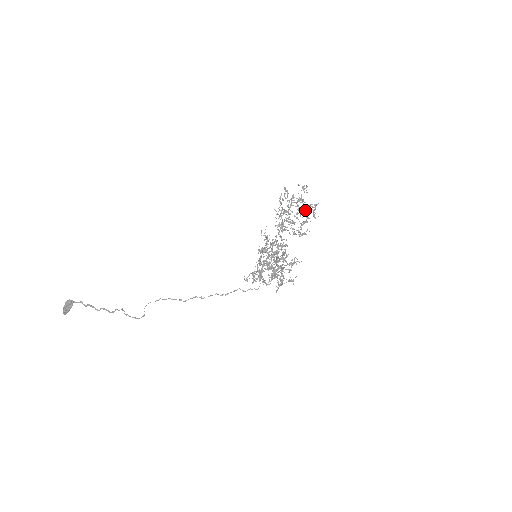
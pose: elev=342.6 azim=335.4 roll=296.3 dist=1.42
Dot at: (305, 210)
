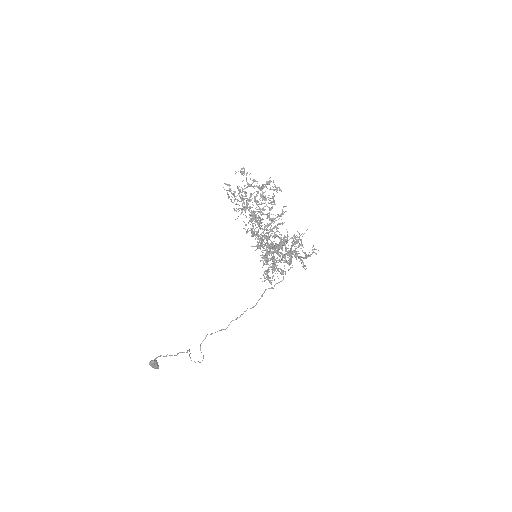
Dot at: occluded
